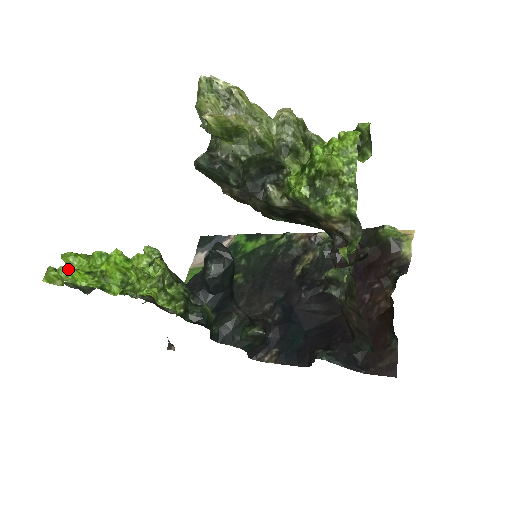
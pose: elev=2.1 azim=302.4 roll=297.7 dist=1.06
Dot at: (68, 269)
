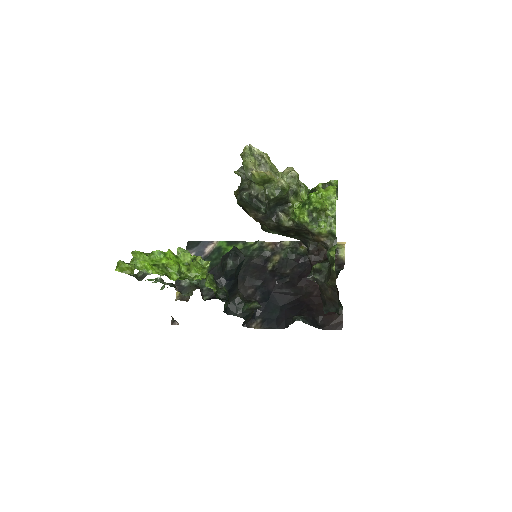
Dot at: (144, 262)
